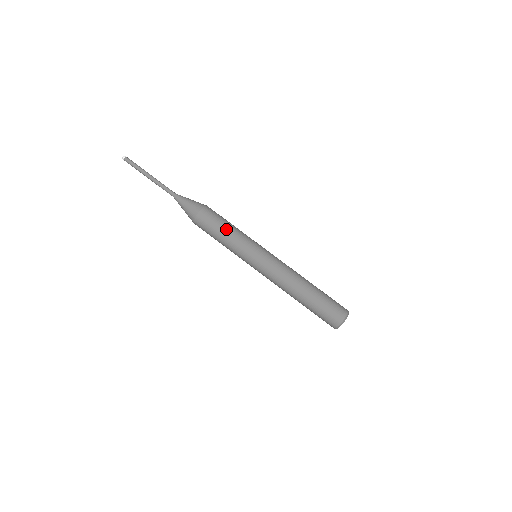
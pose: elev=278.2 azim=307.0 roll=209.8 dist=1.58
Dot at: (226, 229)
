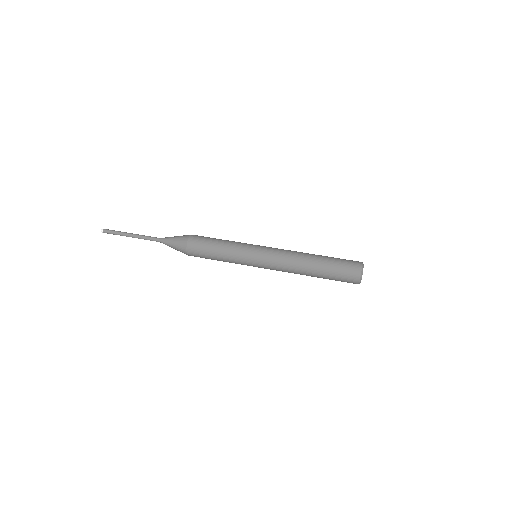
Dot at: (221, 239)
